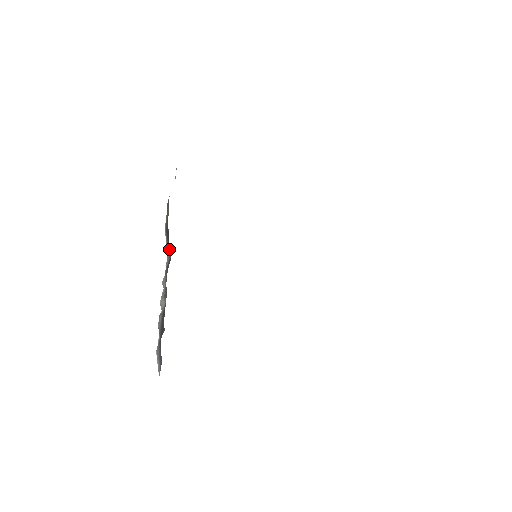
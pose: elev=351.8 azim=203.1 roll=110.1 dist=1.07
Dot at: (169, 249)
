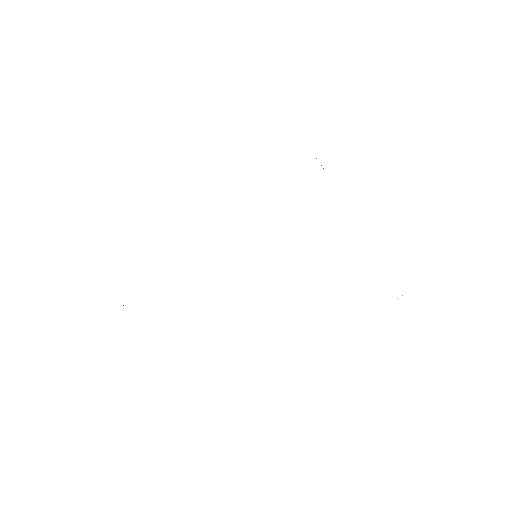
Dot at: occluded
